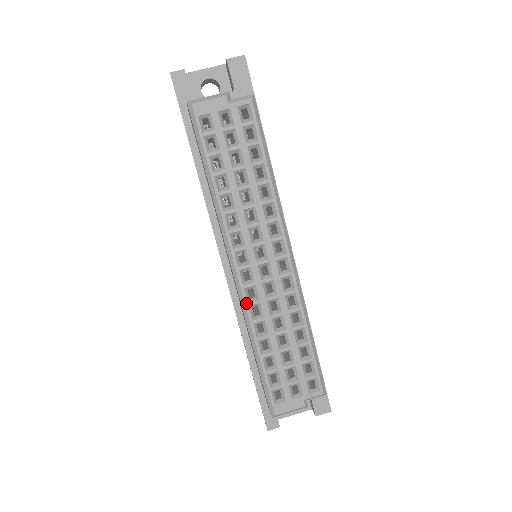
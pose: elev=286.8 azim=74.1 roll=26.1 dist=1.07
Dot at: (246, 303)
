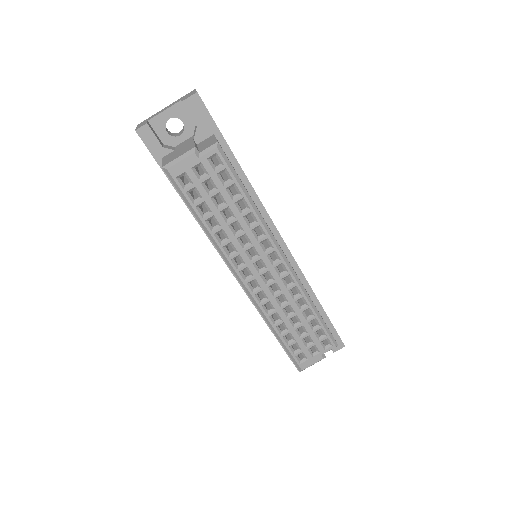
Dot at: (259, 304)
